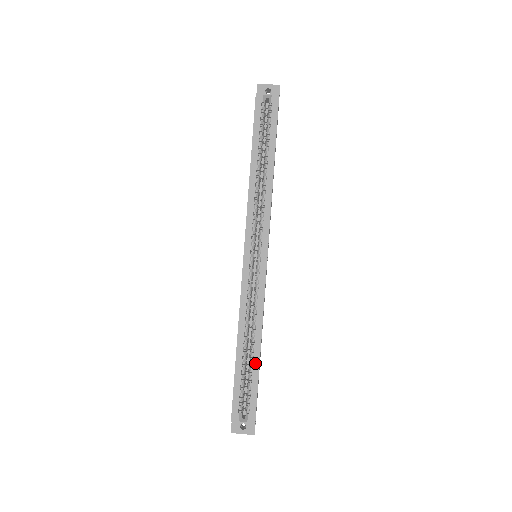
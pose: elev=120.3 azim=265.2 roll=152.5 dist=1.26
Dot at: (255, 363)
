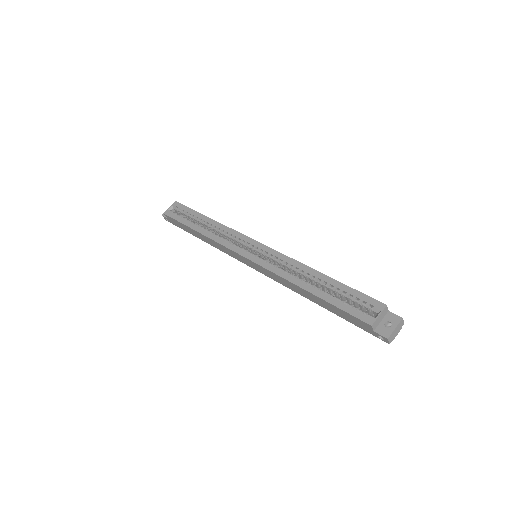
Dot at: (331, 282)
